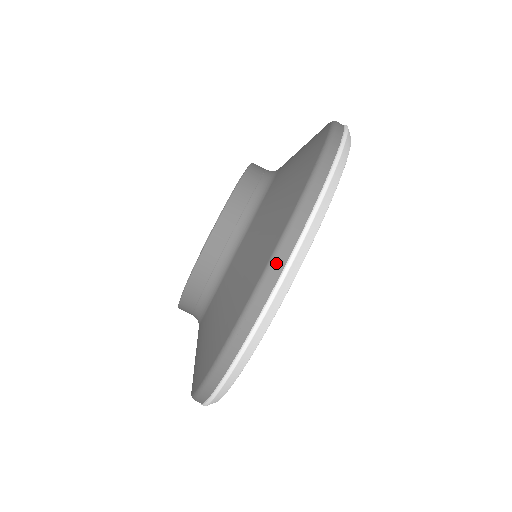
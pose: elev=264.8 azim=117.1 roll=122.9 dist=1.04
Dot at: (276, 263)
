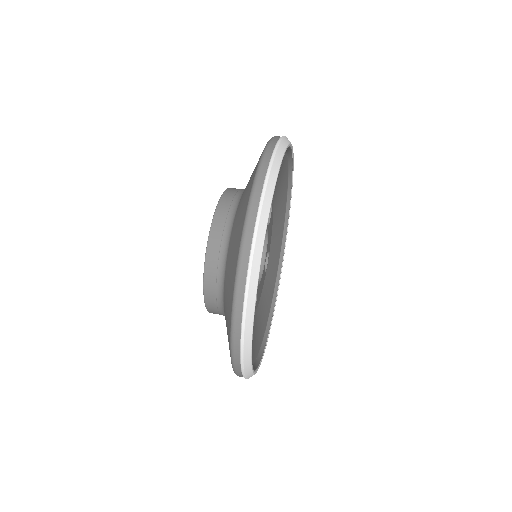
Dot at: (243, 254)
